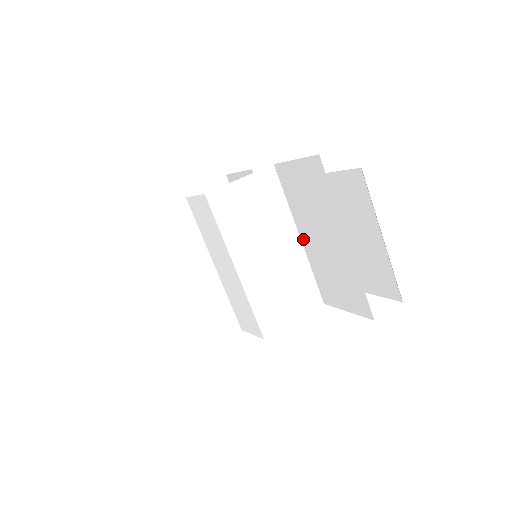
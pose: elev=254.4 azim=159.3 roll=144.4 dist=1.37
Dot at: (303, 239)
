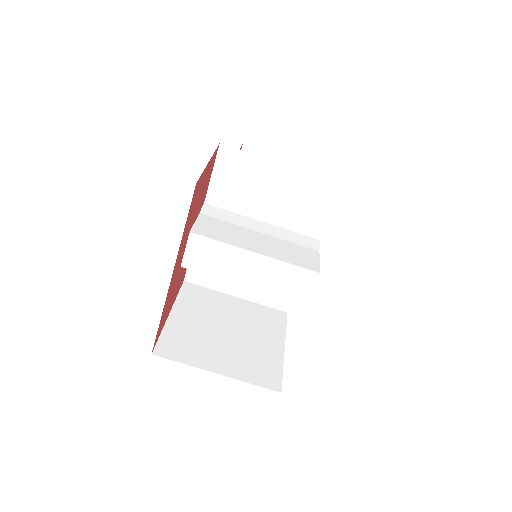
Dot at: (265, 219)
